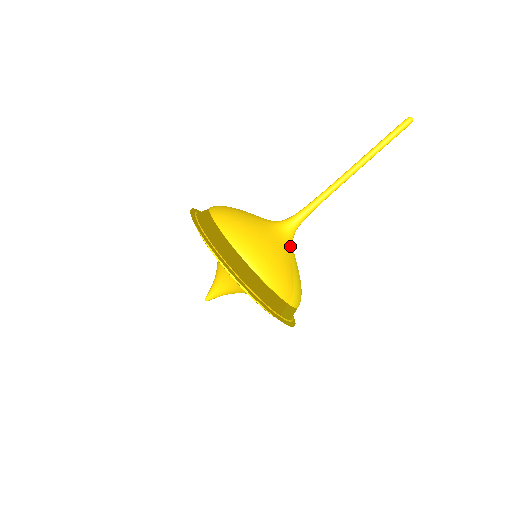
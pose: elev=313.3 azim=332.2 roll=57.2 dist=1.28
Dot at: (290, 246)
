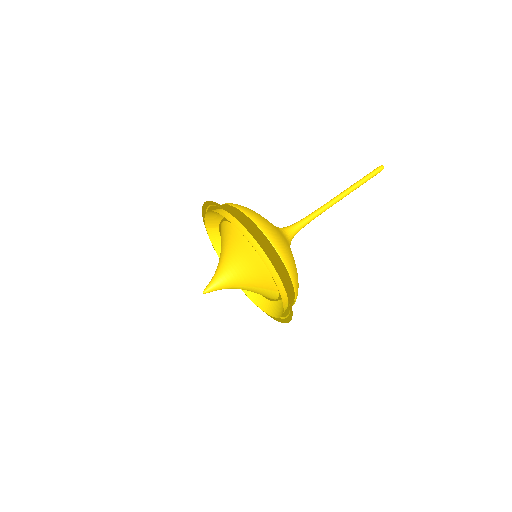
Dot at: occluded
